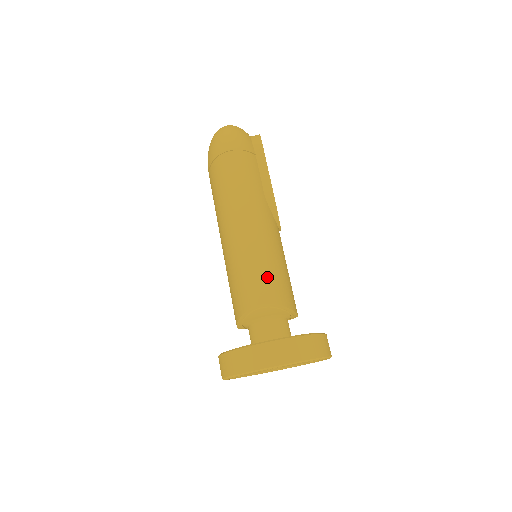
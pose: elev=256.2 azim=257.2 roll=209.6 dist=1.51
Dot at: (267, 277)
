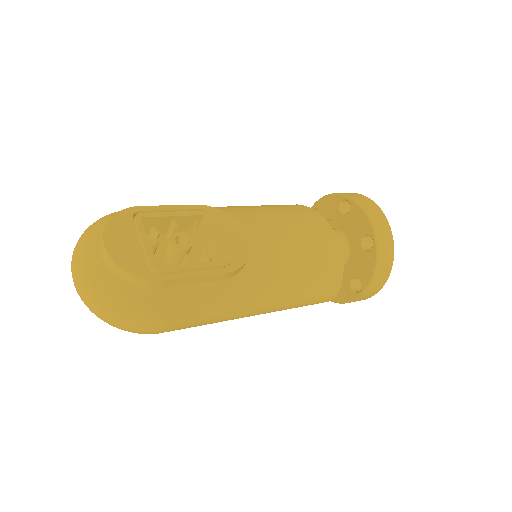
Dot at: (318, 293)
